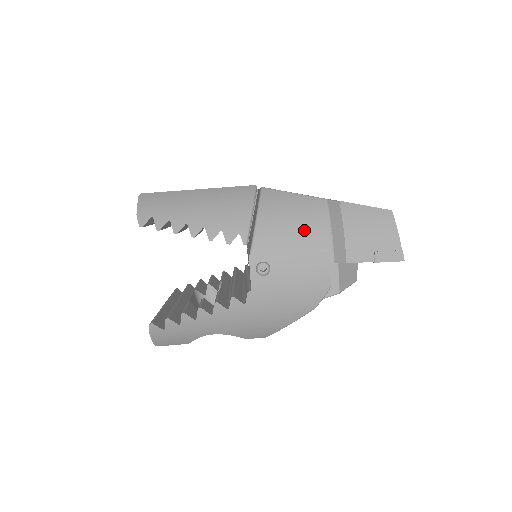
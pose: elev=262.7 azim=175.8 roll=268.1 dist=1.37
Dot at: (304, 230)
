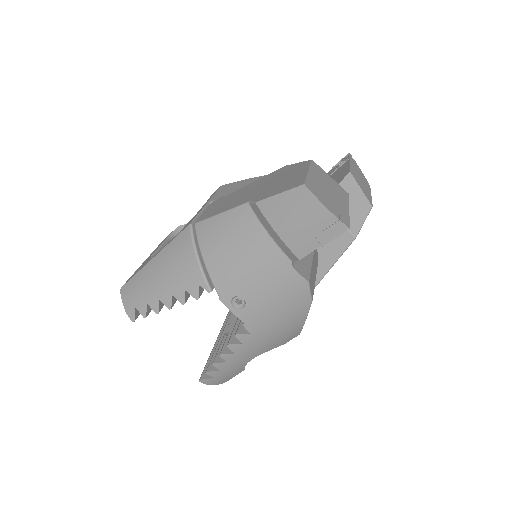
Dot at: (246, 249)
